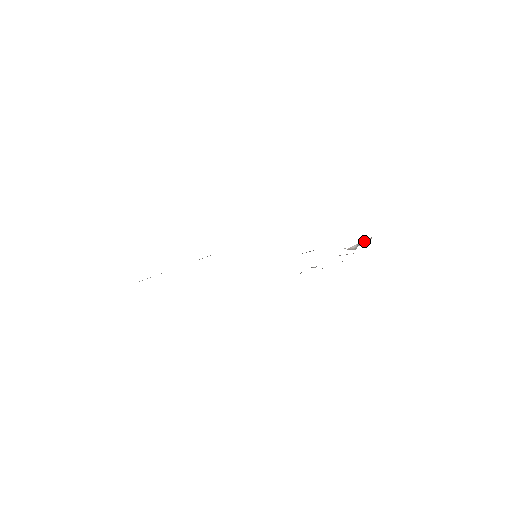
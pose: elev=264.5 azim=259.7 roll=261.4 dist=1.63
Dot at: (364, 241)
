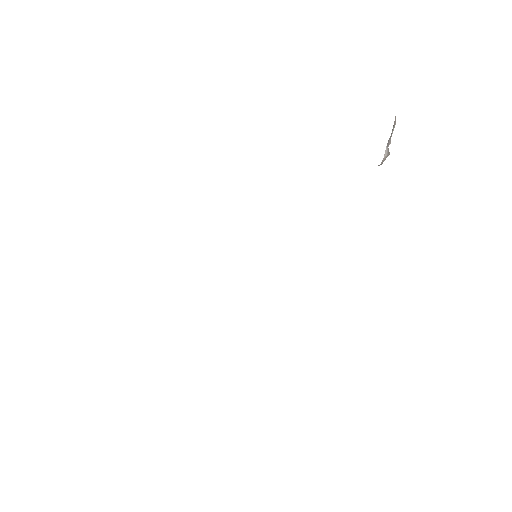
Dot at: (391, 133)
